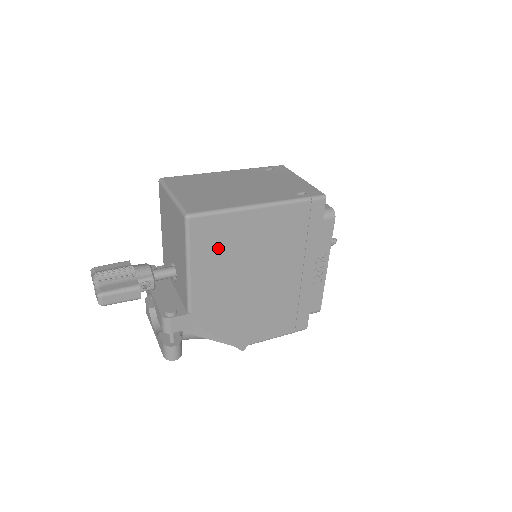
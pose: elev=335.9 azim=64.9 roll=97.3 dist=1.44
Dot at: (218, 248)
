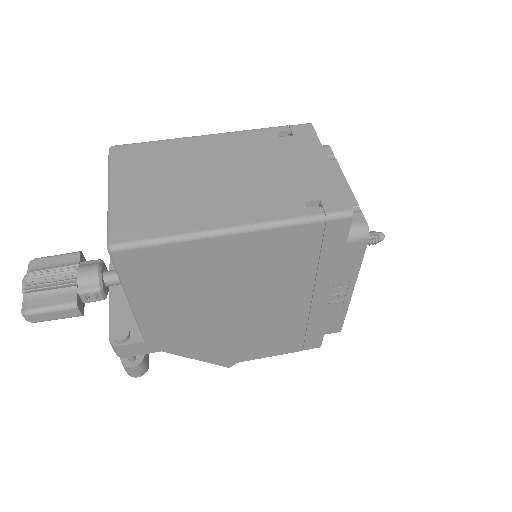
Dot at: (171, 281)
